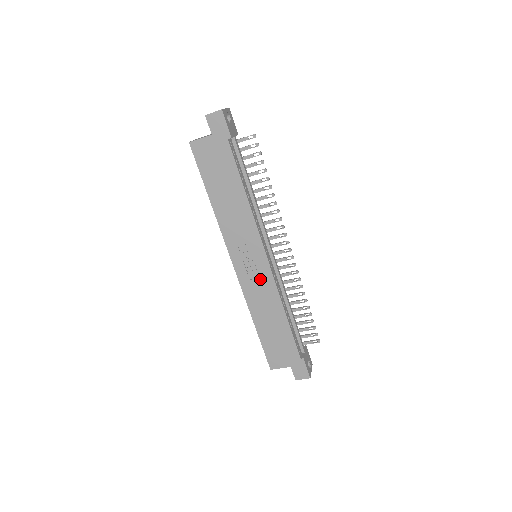
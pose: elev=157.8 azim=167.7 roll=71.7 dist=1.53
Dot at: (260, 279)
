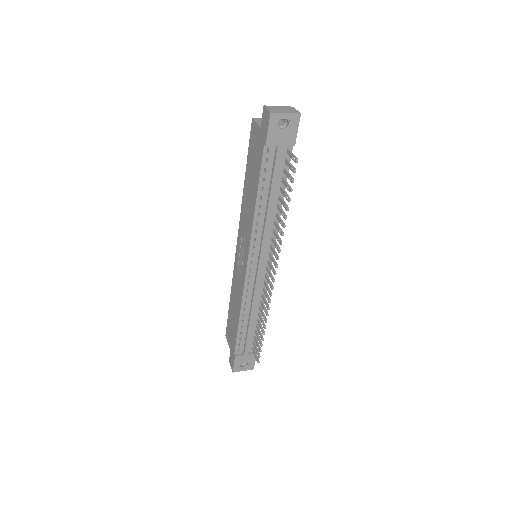
Dot at: (240, 274)
